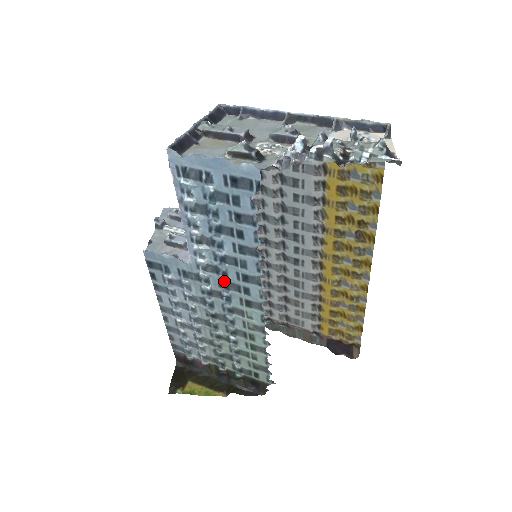
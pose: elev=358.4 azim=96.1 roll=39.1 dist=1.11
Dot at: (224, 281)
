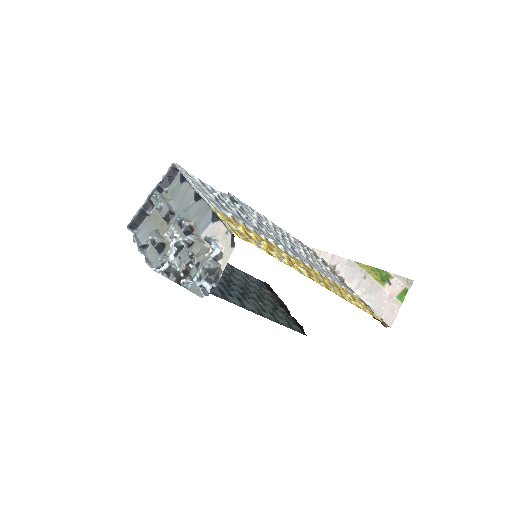
Dot at: occluded
